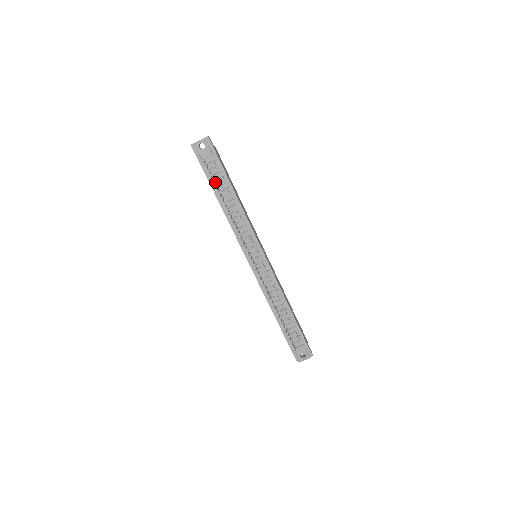
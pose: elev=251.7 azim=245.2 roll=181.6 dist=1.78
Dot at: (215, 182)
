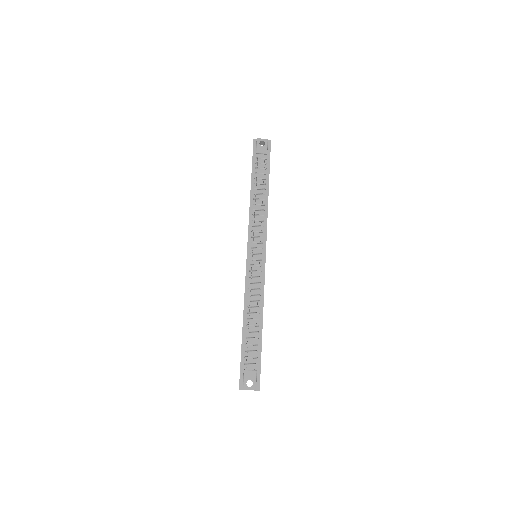
Dot at: (257, 174)
